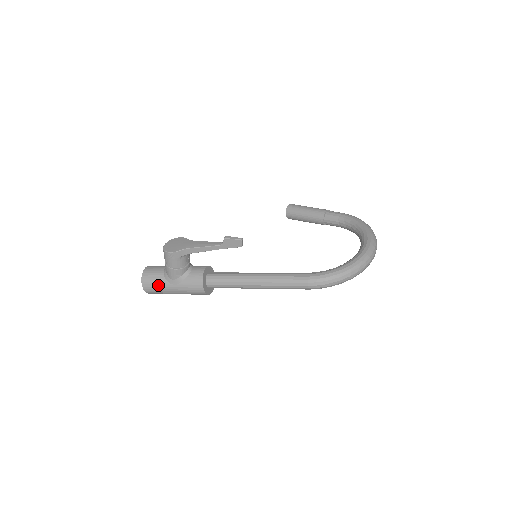
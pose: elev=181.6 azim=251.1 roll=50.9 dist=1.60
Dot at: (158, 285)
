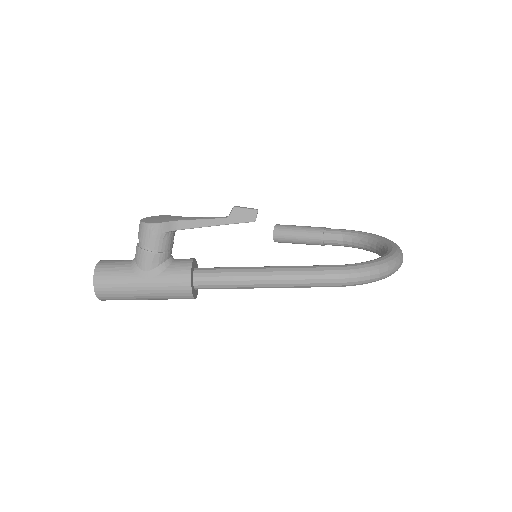
Dot at: (120, 280)
